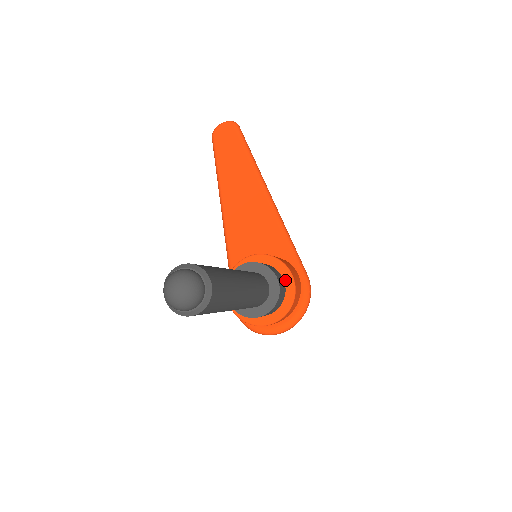
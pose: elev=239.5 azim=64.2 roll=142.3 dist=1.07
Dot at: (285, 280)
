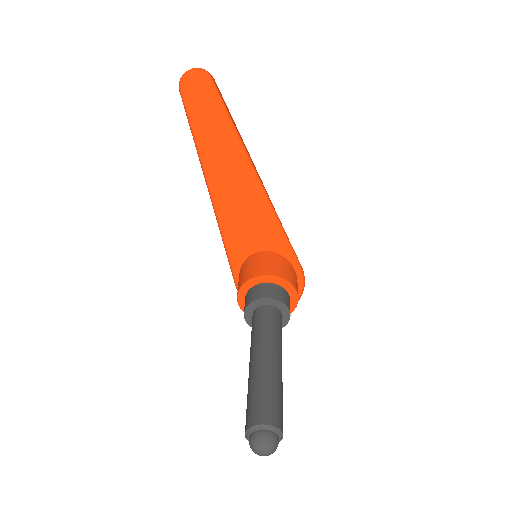
Dot at: (290, 294)
